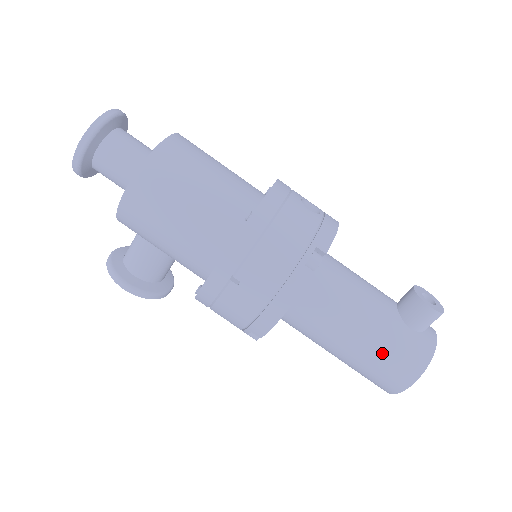
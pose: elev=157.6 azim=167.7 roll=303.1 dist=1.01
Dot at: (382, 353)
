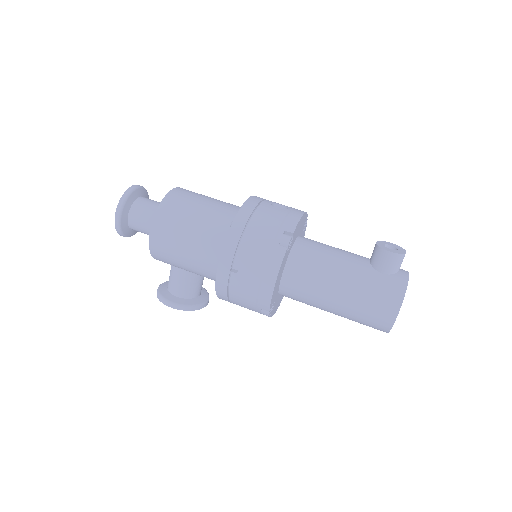
Dot at: (364, 298)
